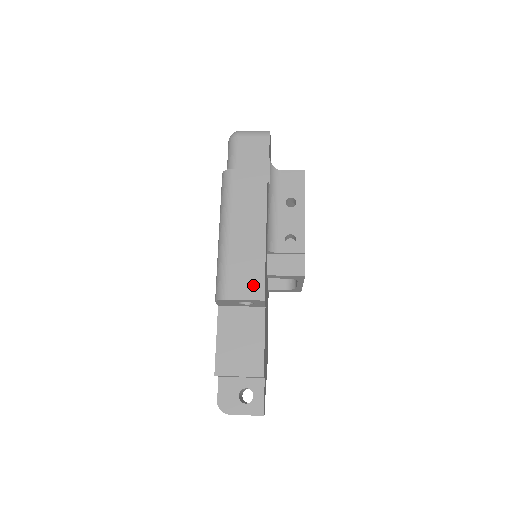
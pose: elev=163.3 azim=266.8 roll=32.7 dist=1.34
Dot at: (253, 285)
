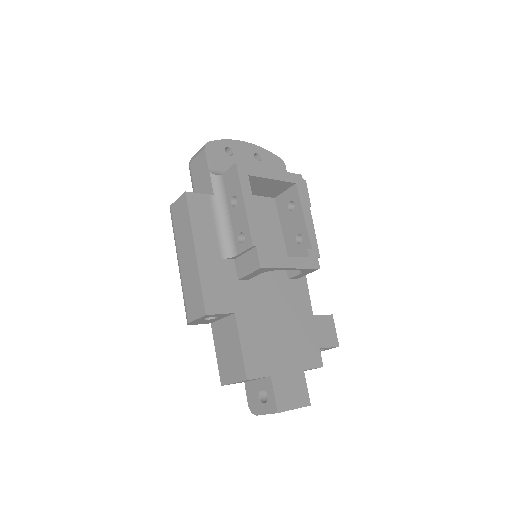
Dot at: (198, 304)
